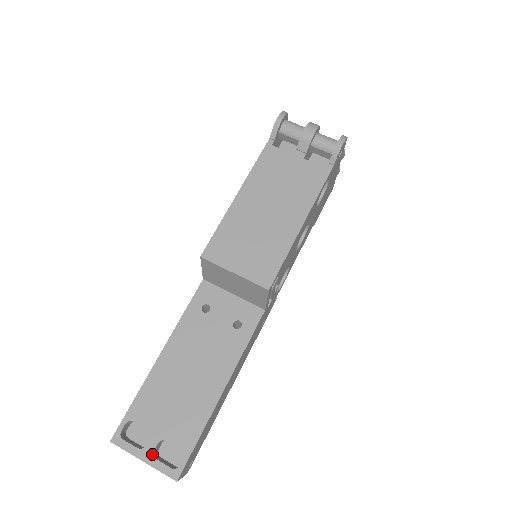
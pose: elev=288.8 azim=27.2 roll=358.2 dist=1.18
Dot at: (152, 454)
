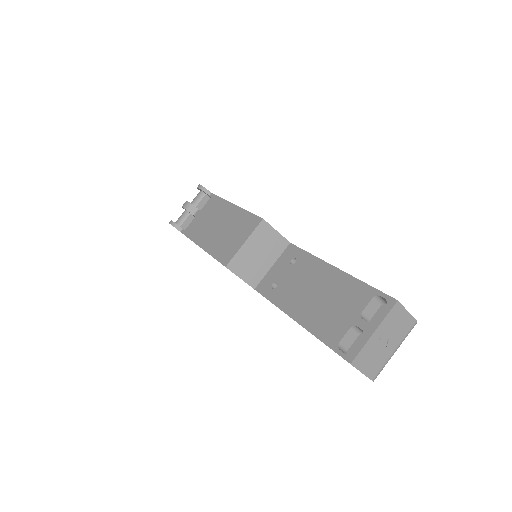
Dot at: (370, 324)
